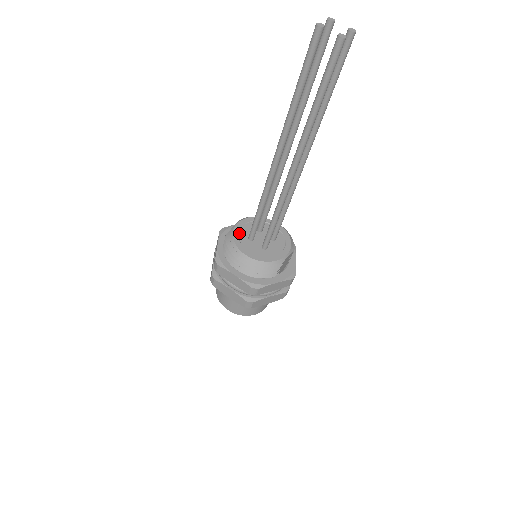
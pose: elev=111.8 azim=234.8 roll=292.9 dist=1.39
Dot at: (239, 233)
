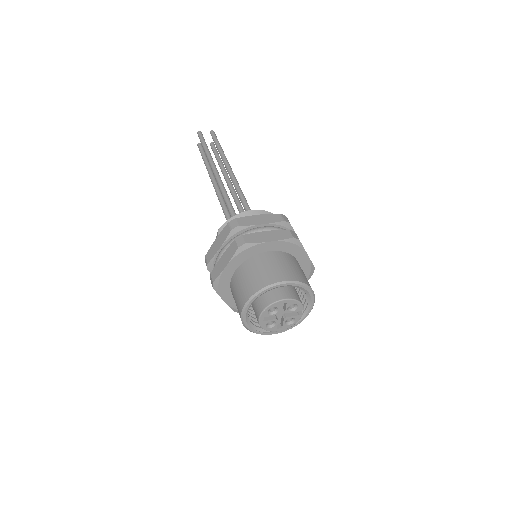
Dot at: occluded
